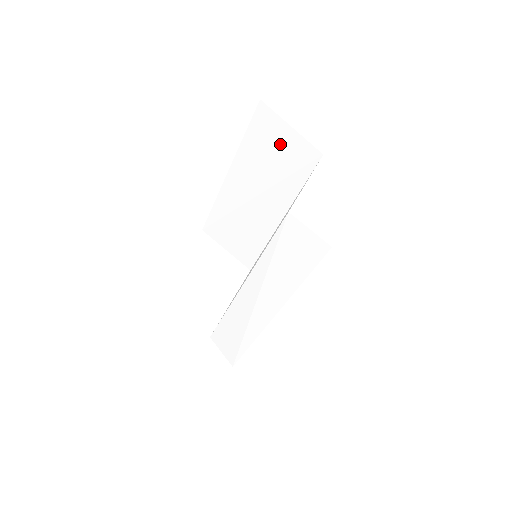
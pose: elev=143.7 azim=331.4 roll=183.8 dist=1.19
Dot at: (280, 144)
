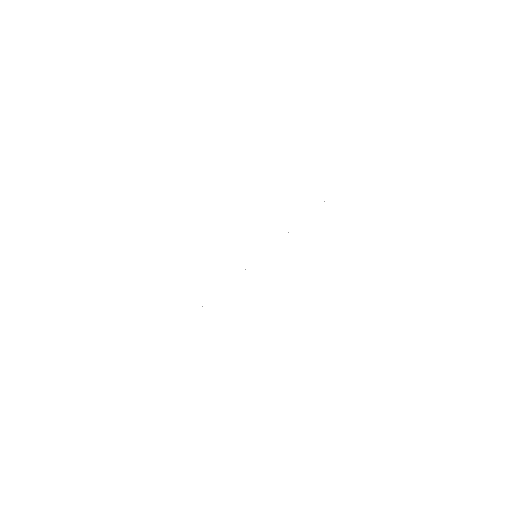
Dot at: (321, 163)
